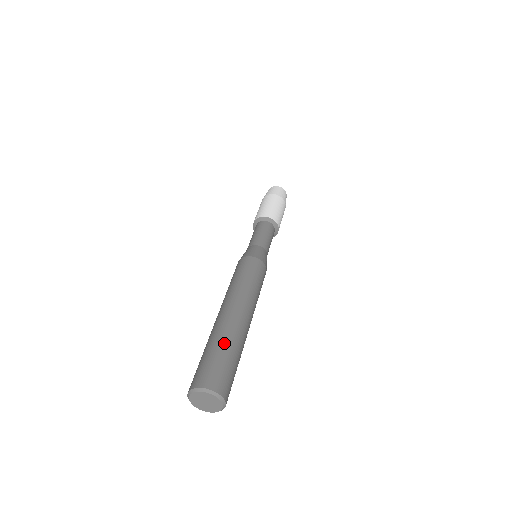
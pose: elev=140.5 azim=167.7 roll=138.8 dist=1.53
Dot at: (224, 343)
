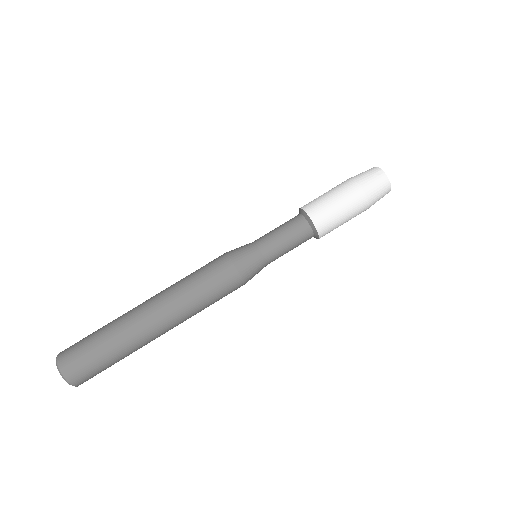
Dot at: (113, 345)
